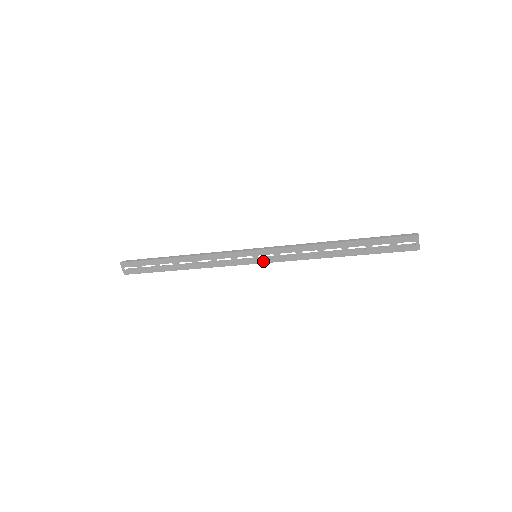
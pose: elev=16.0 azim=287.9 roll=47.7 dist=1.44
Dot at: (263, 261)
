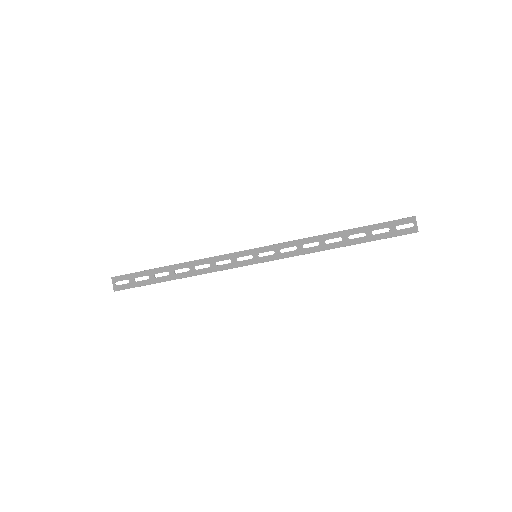
Dot at: (263, 259)
